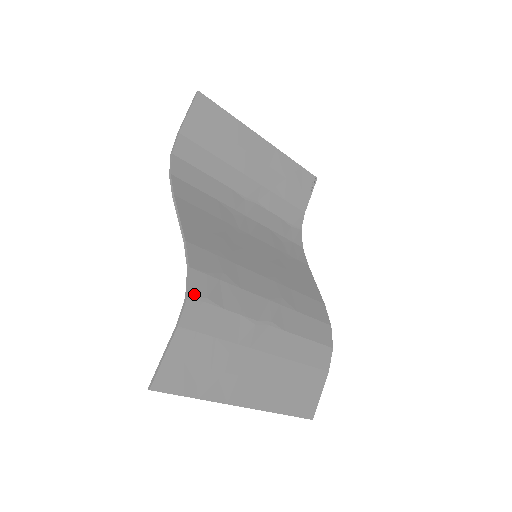
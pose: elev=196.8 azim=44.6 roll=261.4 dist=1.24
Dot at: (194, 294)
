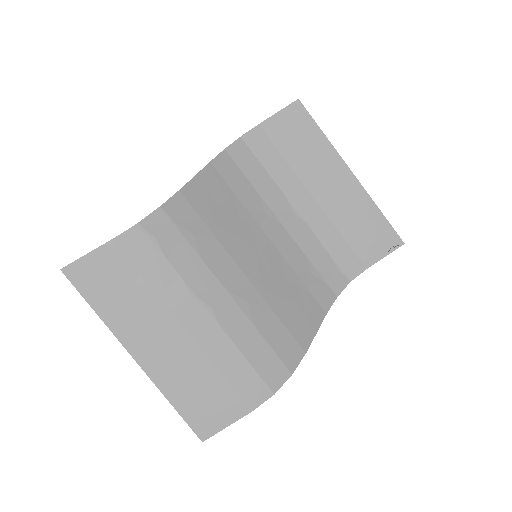
Dot at: (146, 226)
